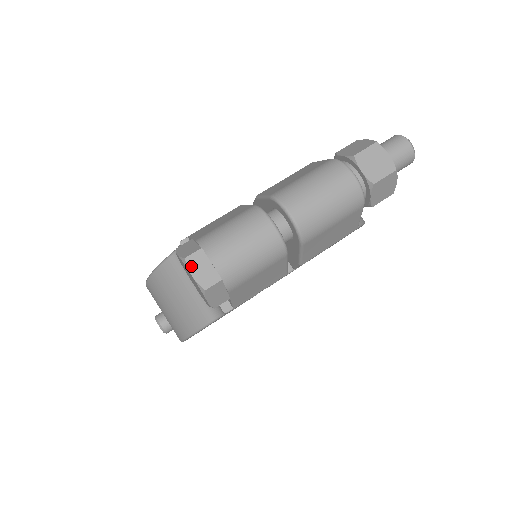
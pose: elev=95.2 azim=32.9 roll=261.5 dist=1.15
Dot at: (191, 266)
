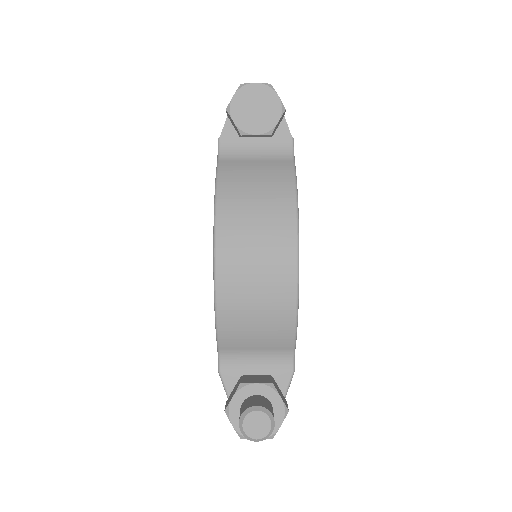
Dot at: (249, 84)
